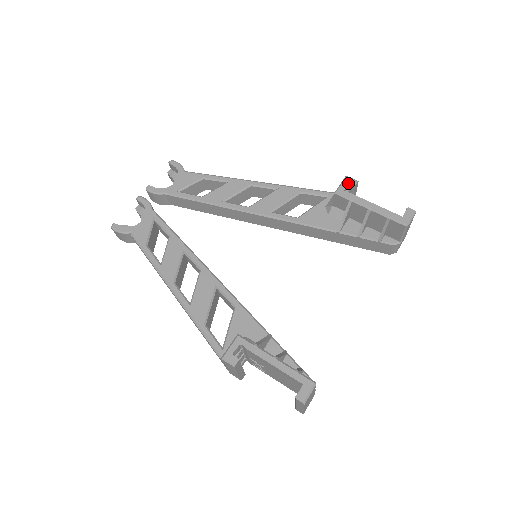
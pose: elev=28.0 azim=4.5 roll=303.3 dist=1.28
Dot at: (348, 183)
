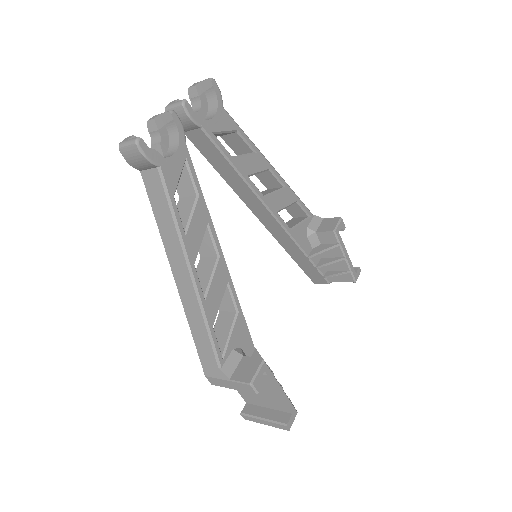
Dot at: (341, 226)
